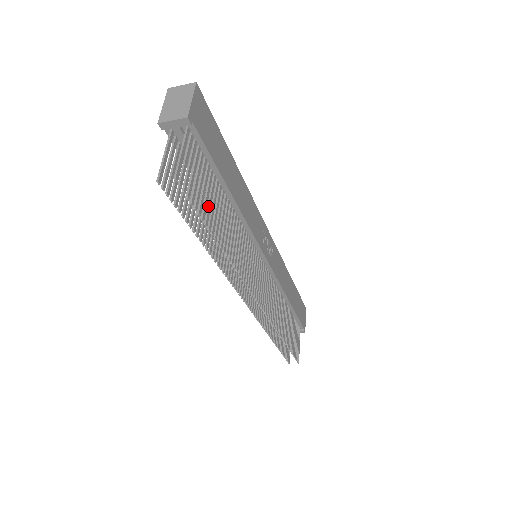
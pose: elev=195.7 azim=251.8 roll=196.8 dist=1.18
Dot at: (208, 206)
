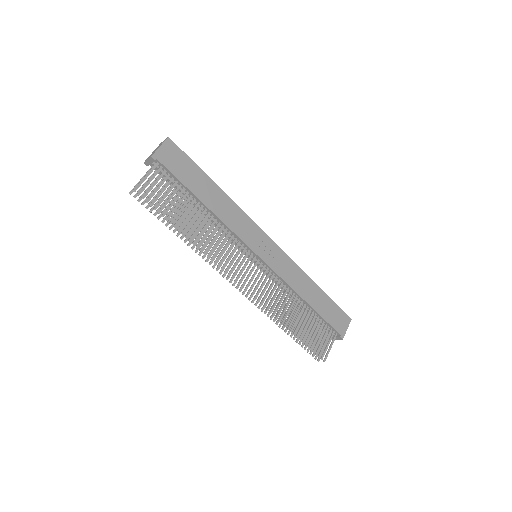
Dot at: (173, 209)
